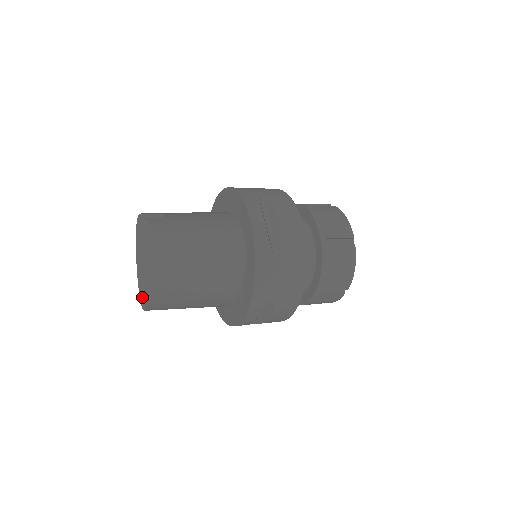
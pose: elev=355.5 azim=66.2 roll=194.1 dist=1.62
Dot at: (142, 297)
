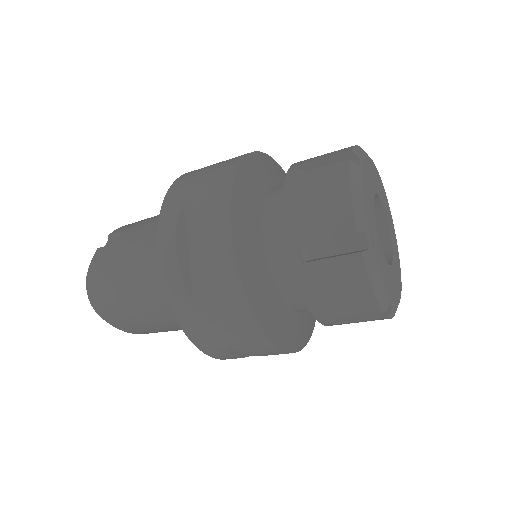
Dot at: occluded
